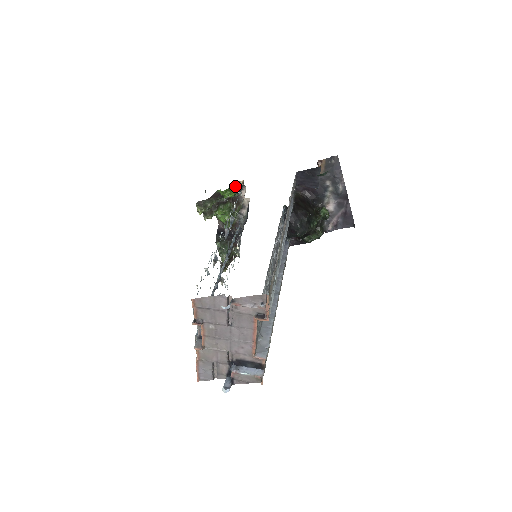
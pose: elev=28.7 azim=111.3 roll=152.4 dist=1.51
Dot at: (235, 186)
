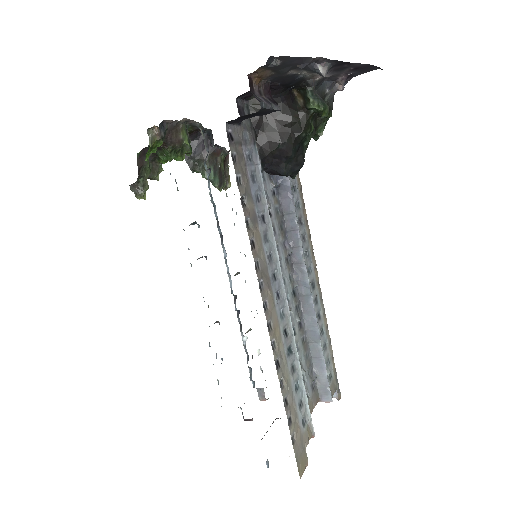
Dot at: (152, 140)
